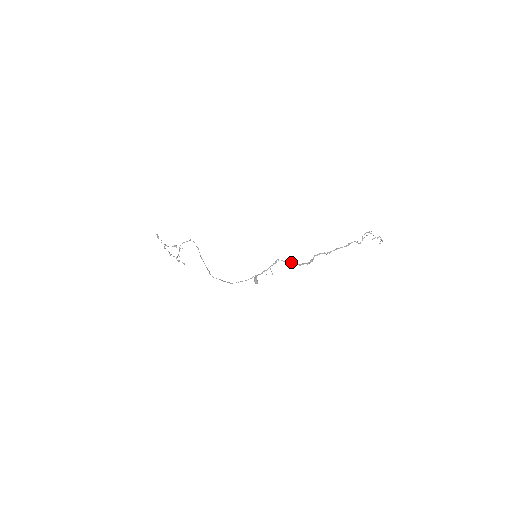
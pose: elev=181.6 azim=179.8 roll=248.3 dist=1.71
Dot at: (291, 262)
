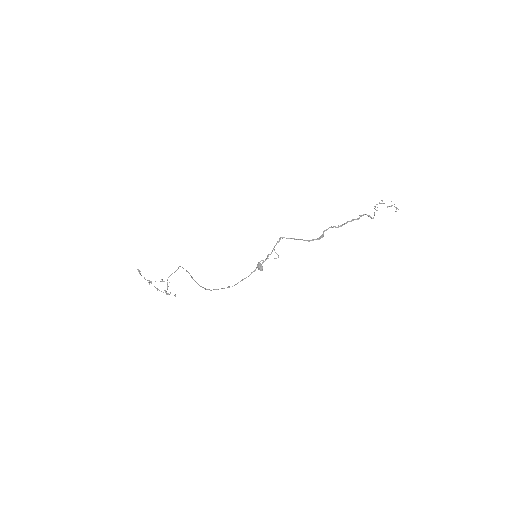
Dot at: (298, 239)
